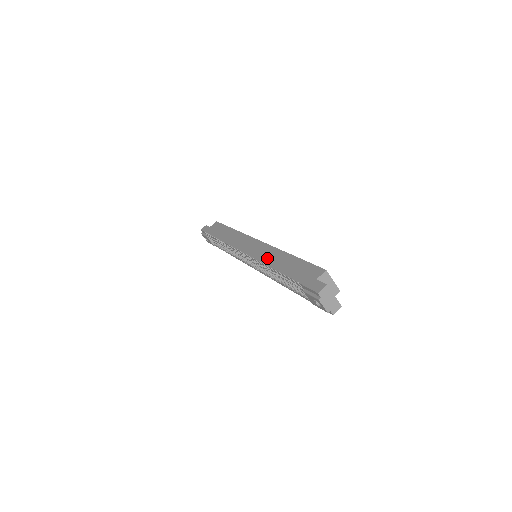
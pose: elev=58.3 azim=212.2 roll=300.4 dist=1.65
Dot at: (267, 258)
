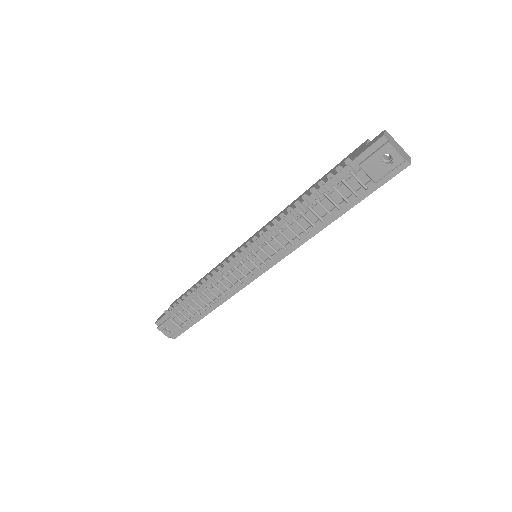
Dot at: occluded
